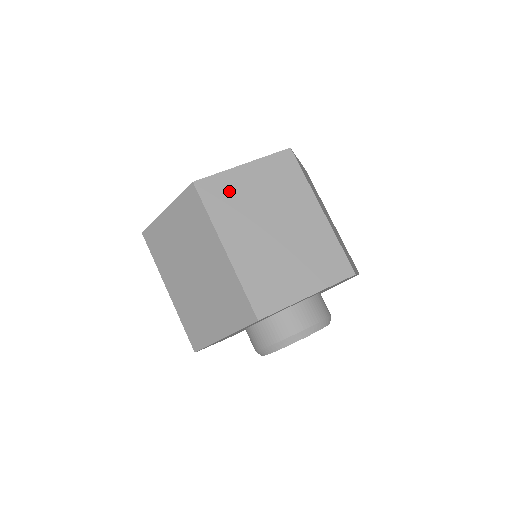
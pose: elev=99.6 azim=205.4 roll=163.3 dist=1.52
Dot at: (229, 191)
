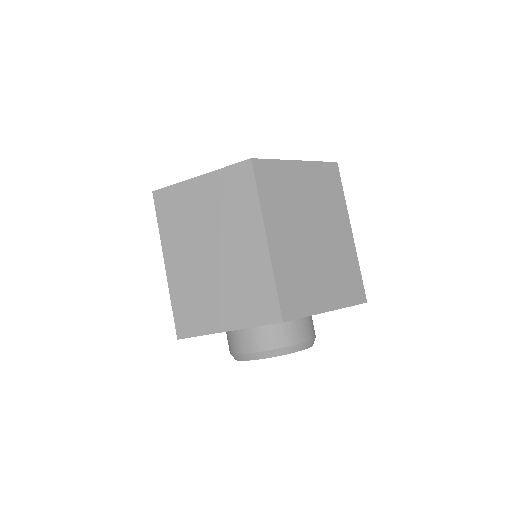
Dot at: (180, 205)
